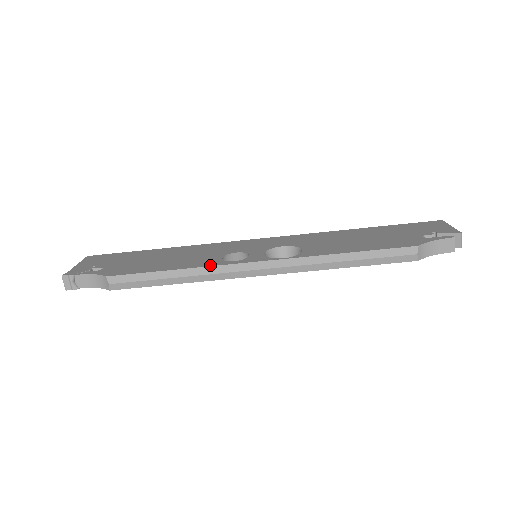
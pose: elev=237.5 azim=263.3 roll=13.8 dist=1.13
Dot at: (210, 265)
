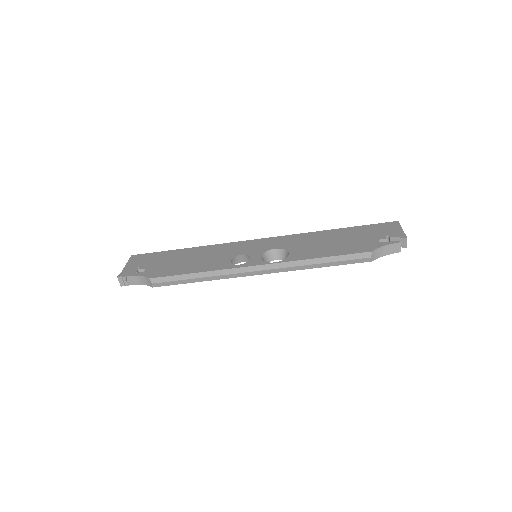
Dot at: (222, 268)
